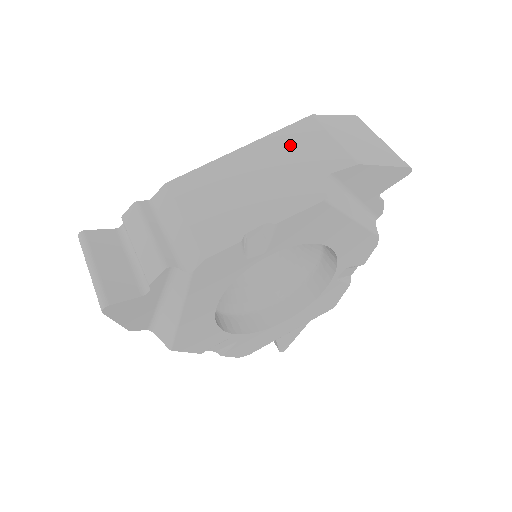
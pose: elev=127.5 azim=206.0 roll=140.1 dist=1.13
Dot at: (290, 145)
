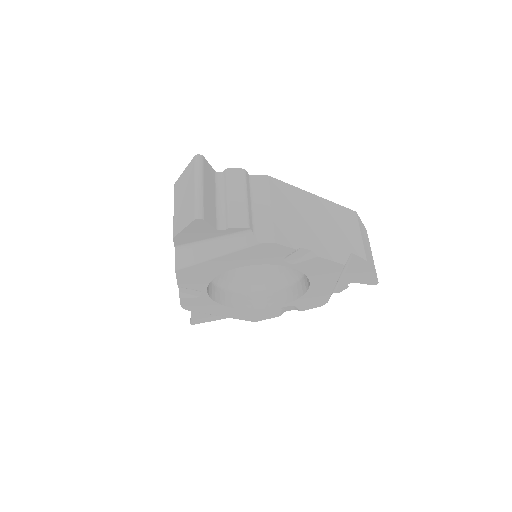
Dot at: (340, 218)
